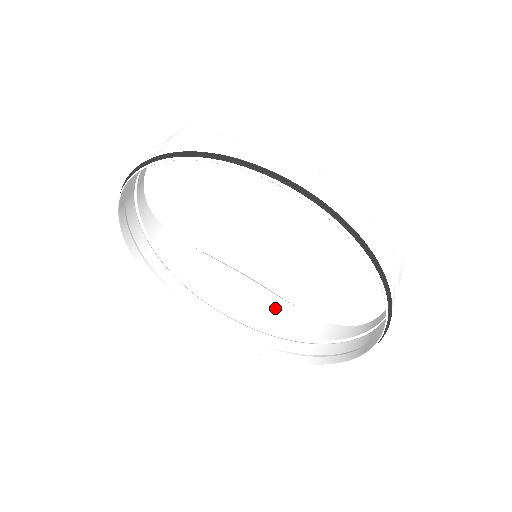
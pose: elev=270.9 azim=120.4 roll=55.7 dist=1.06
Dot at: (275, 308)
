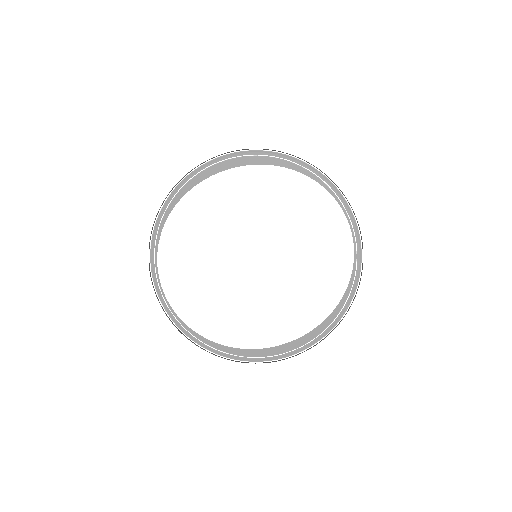
Dot at: (315, 331)
